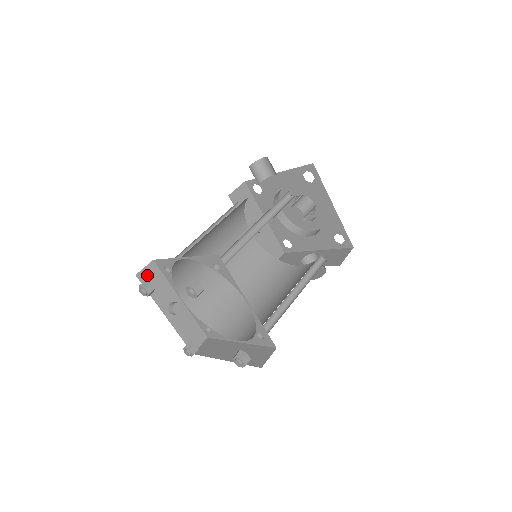
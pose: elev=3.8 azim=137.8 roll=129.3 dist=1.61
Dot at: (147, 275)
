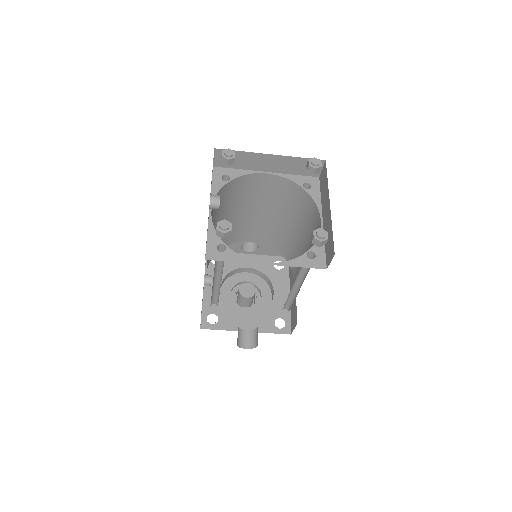
Dot at: occluded
